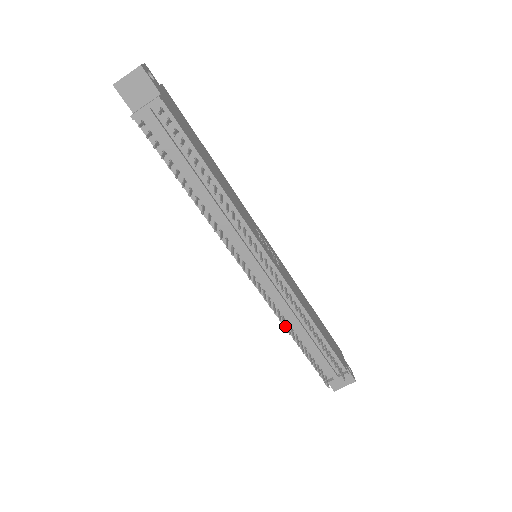
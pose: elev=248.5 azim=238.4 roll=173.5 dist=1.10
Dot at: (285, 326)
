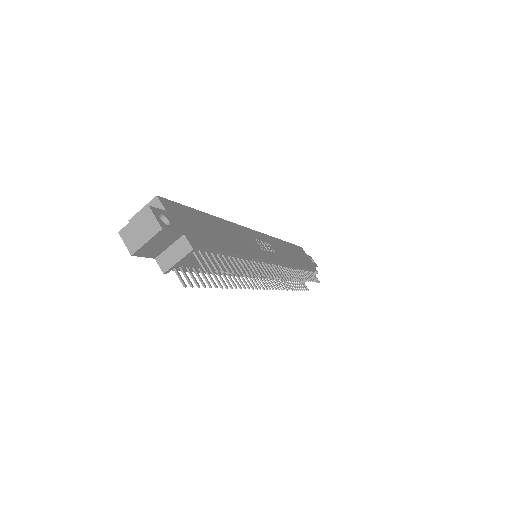
Dot at: (287, 289)
